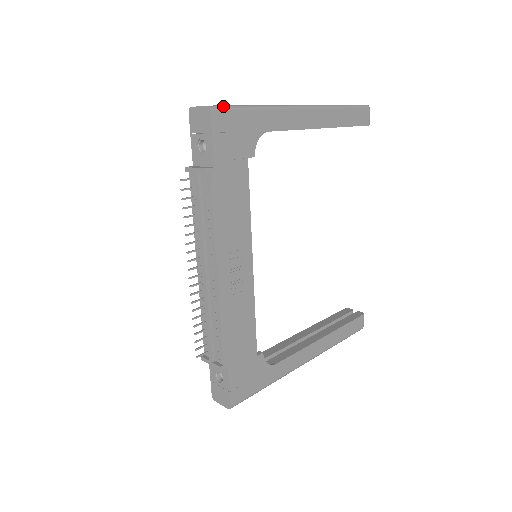
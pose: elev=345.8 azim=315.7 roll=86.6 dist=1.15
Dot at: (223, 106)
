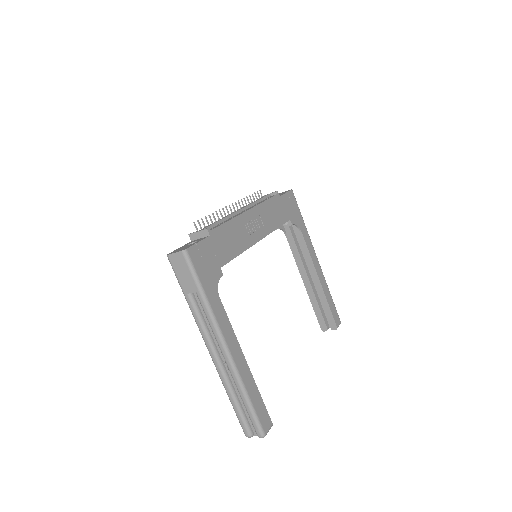
Dot at: (295, 199)
